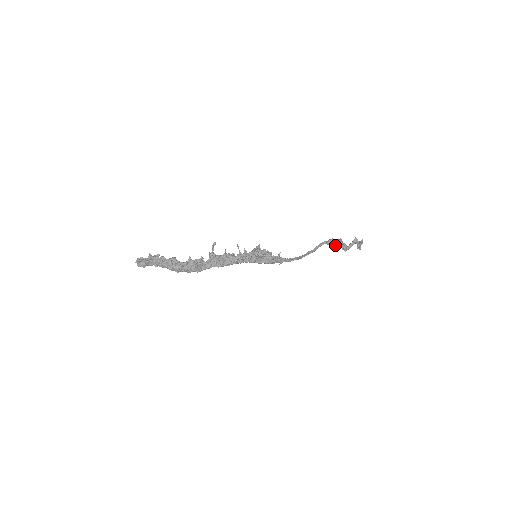
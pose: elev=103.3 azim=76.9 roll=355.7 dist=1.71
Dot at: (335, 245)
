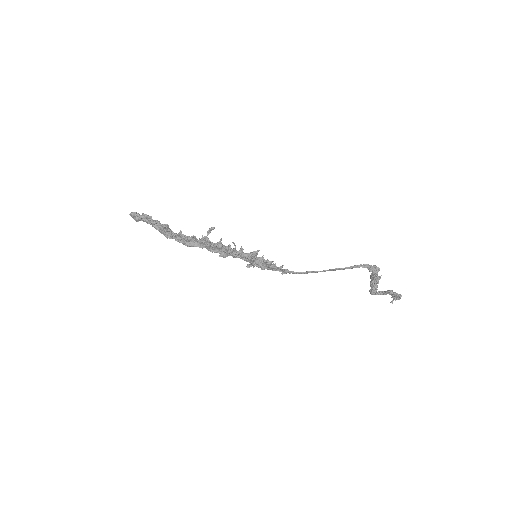
Dot at: (371, 278)
